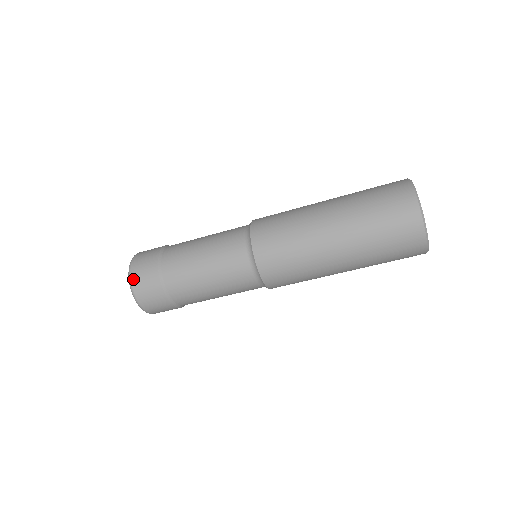
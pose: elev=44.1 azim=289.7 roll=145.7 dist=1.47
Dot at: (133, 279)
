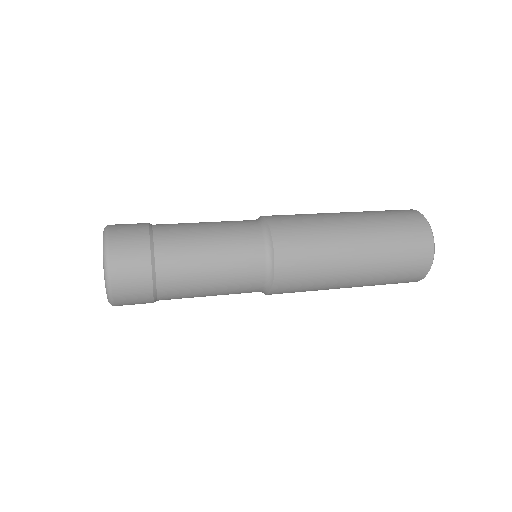
Dot at: (116, 298)
